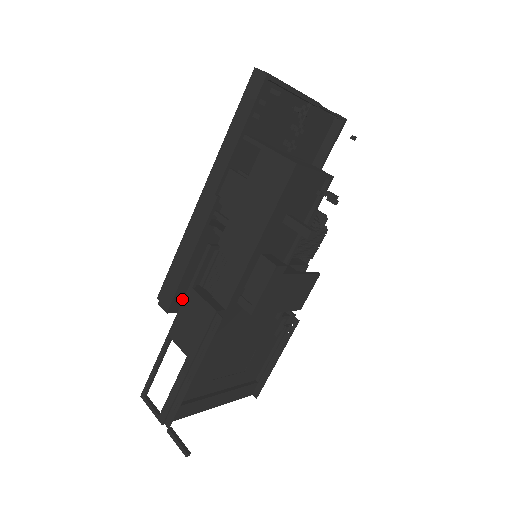
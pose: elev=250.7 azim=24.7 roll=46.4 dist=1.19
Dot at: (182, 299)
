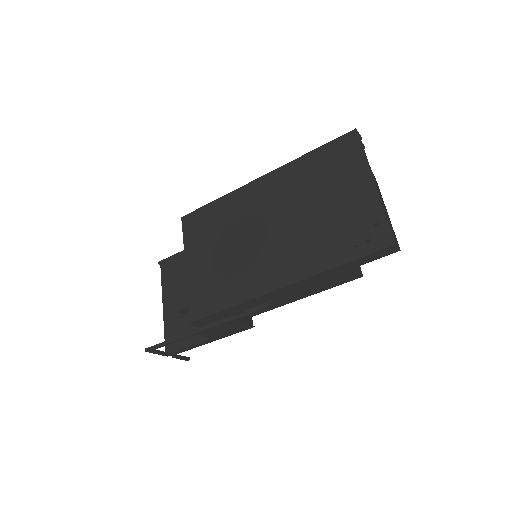
Dot at: occluded
